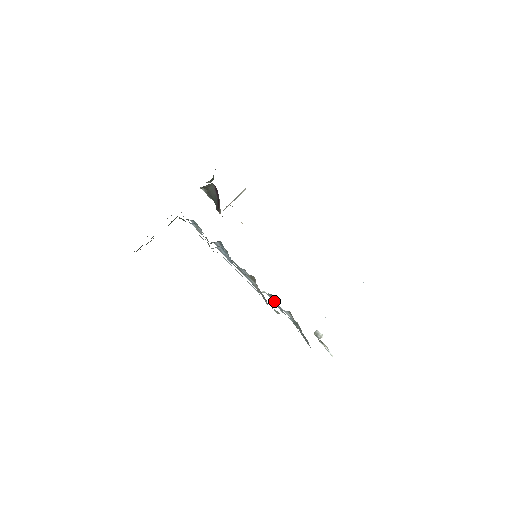
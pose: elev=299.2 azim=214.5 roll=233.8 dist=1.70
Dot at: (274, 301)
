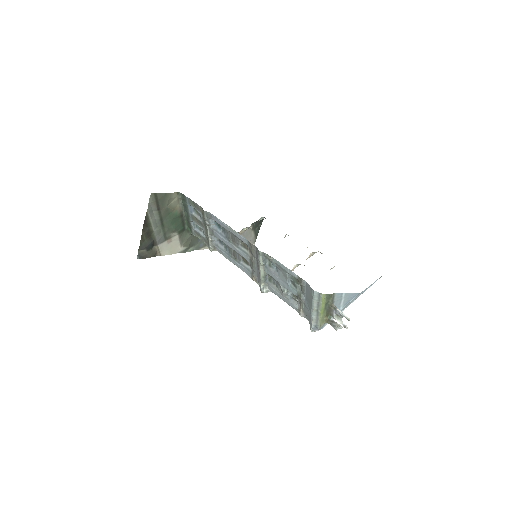
Dot at: (269, 264)
